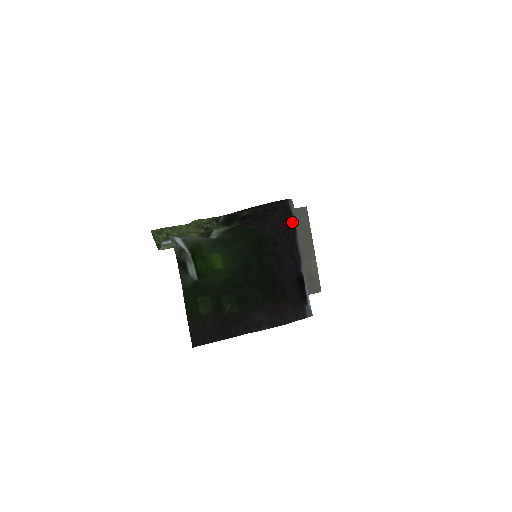
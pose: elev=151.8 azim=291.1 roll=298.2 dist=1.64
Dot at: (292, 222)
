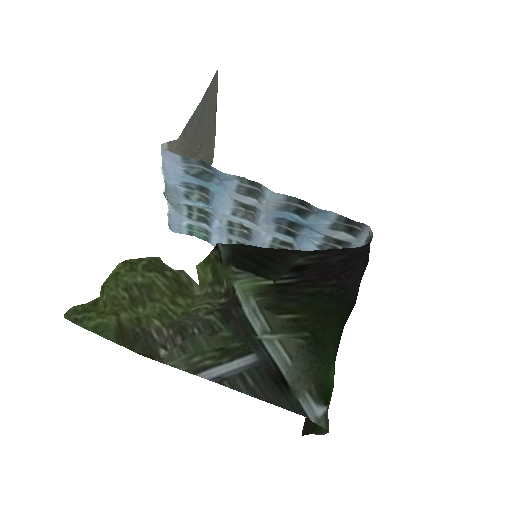
Dot at: occluded
